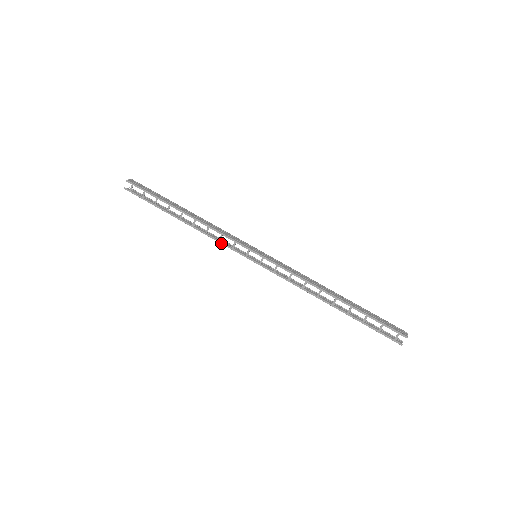
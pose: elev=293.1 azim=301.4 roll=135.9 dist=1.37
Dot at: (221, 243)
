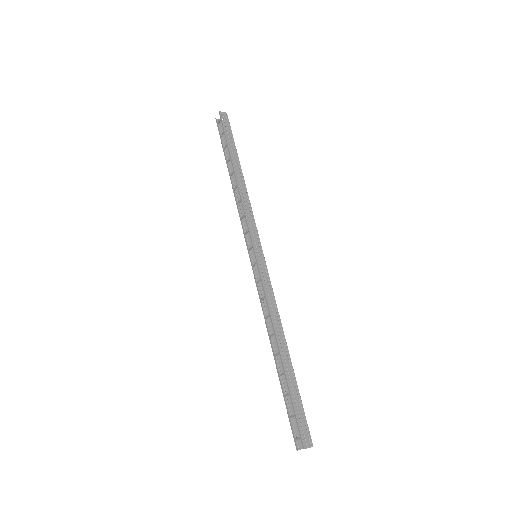
Dot at: (241, 222)
